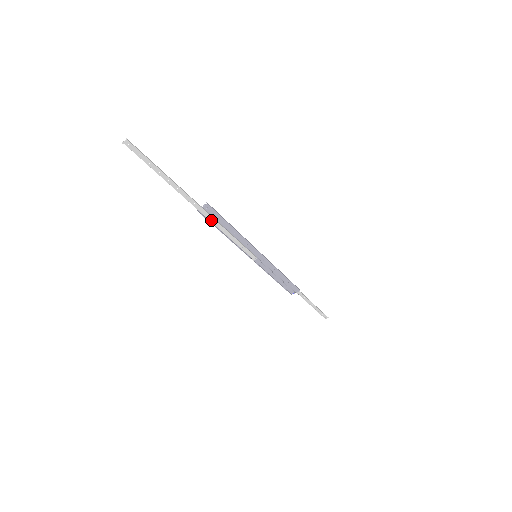
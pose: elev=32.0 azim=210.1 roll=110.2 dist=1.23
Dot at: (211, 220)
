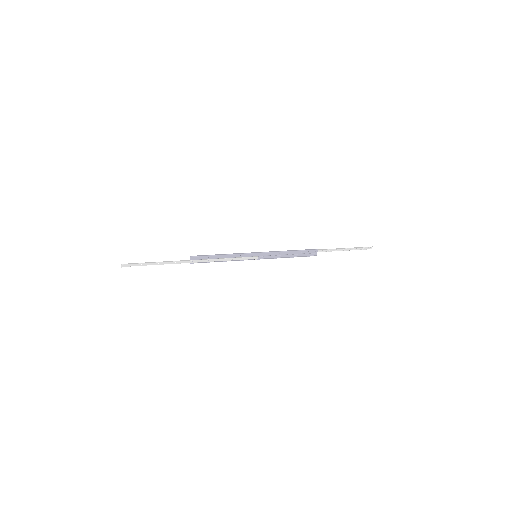
Dot at: (203, 261)
